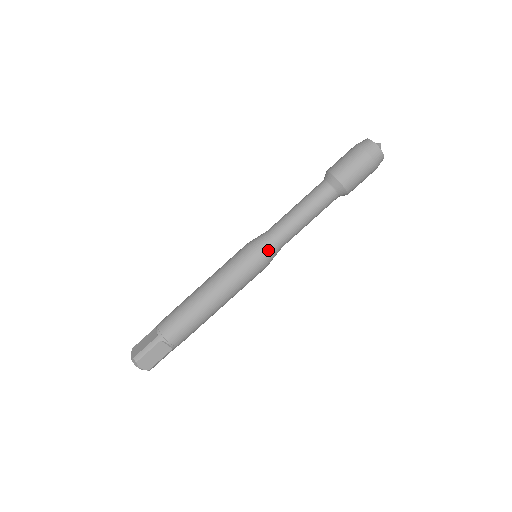
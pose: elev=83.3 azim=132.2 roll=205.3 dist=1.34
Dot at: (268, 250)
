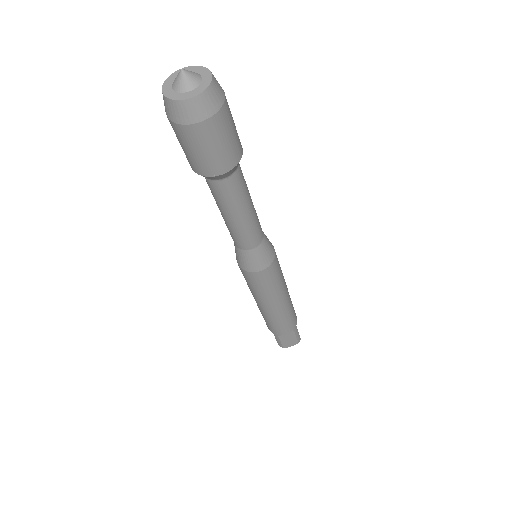
Dot at: (252, 261)
